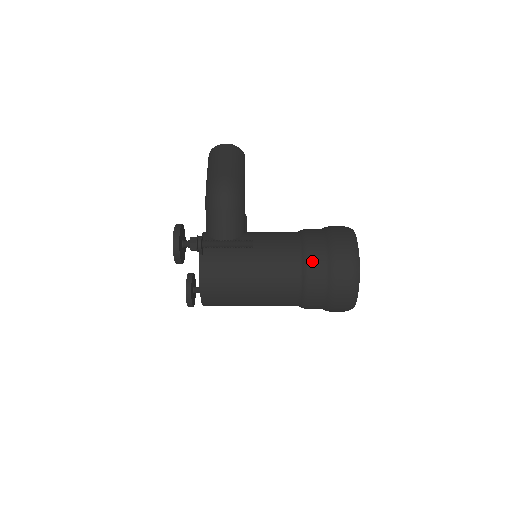
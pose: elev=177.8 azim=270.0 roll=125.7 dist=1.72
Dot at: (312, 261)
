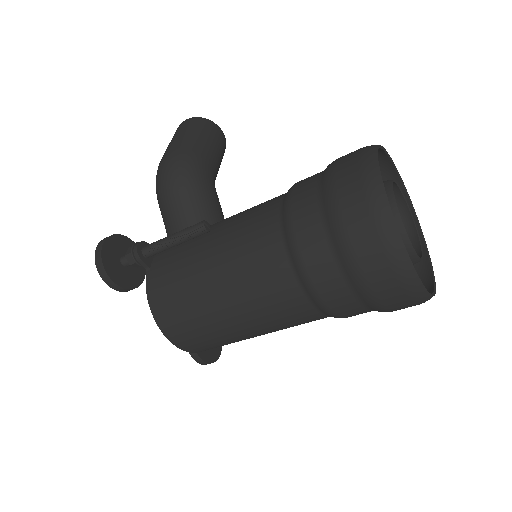
Dot at: (296, 216)
